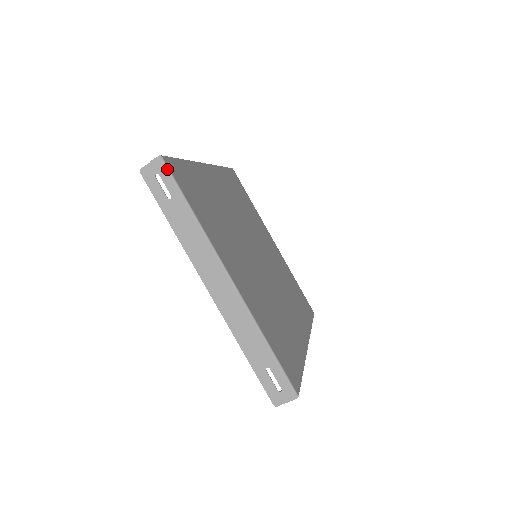
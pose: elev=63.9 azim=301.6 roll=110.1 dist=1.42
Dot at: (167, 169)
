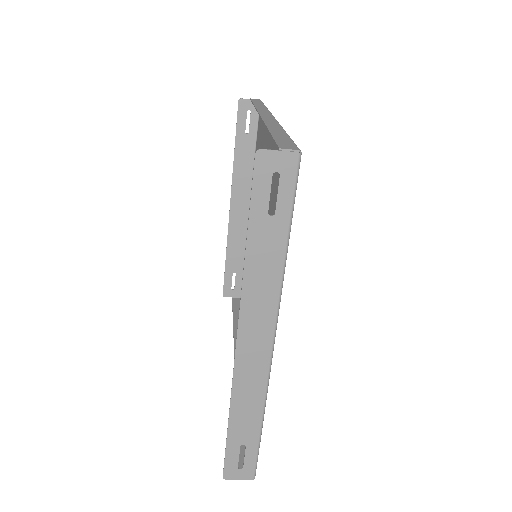
Dot at: (296, 176)
